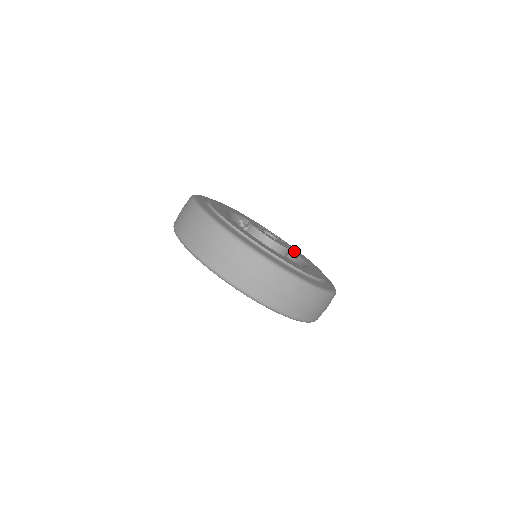
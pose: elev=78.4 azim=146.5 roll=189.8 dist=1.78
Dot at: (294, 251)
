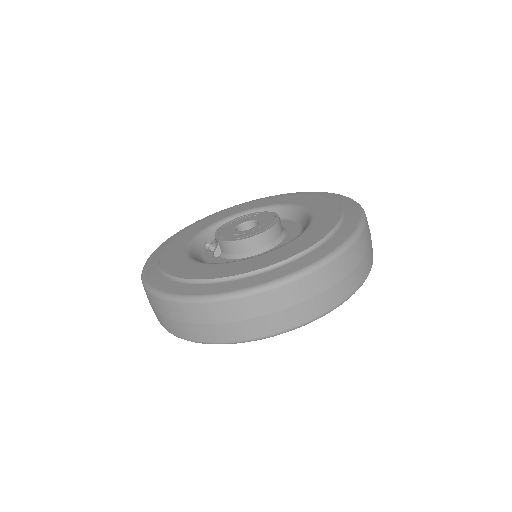
Dot at: (287, 204)
